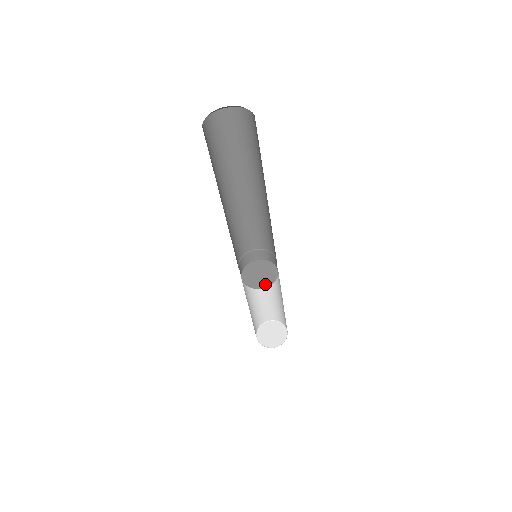
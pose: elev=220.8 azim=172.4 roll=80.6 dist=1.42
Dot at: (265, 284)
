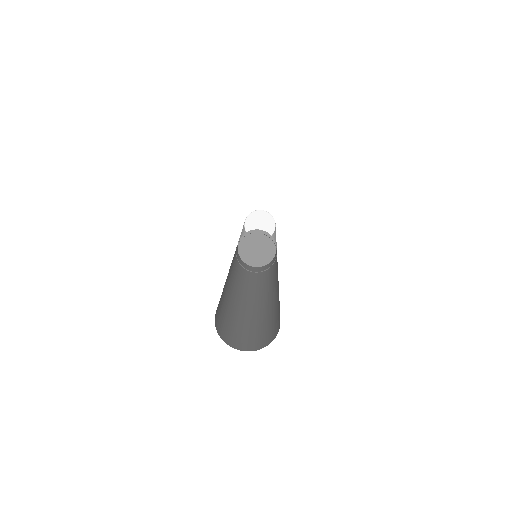
Dot at: (268, 258)
